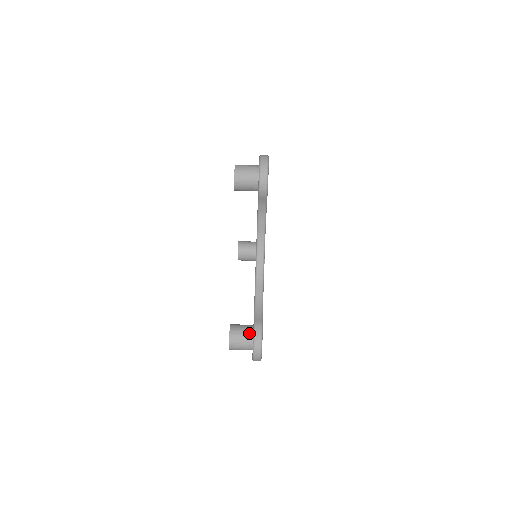
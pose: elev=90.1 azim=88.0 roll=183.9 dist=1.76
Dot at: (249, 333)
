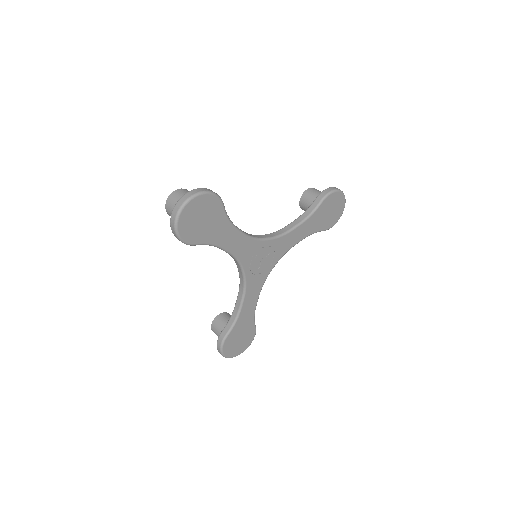
Dot at: occluded
